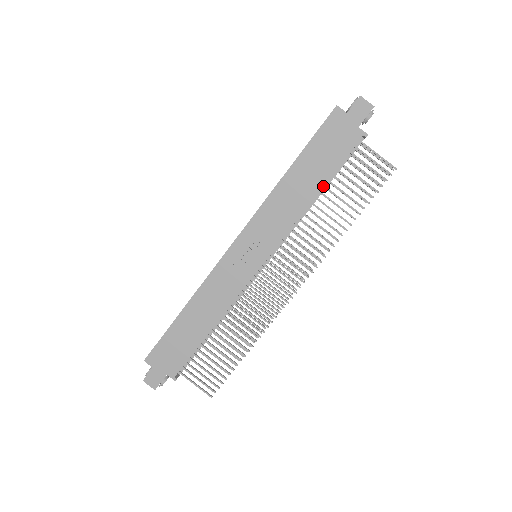
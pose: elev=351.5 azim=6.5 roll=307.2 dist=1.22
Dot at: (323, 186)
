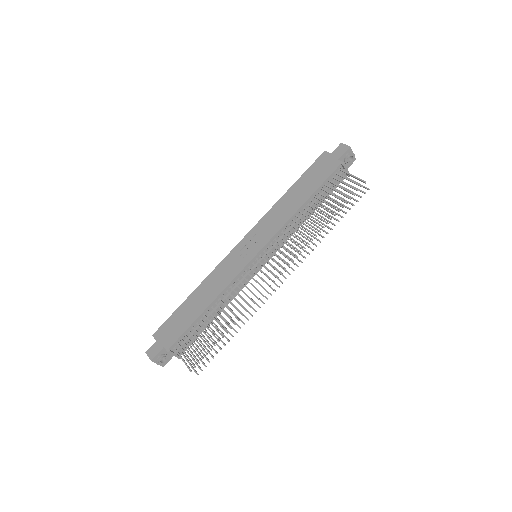
Dot at: (310, 200)
